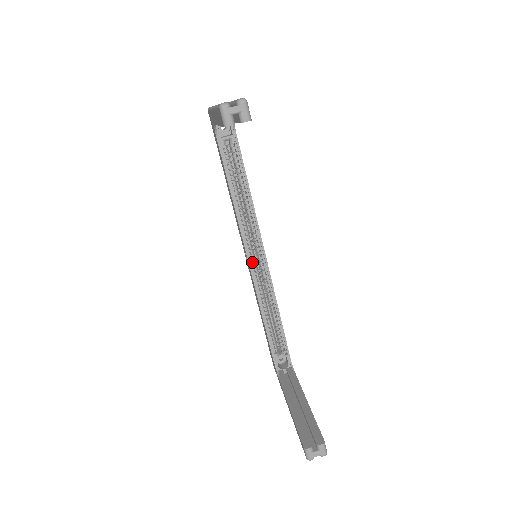
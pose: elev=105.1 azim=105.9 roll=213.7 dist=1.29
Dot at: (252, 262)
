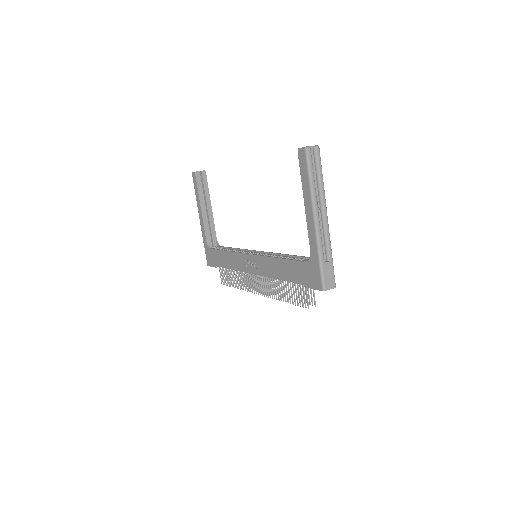
Dot at: occluded
